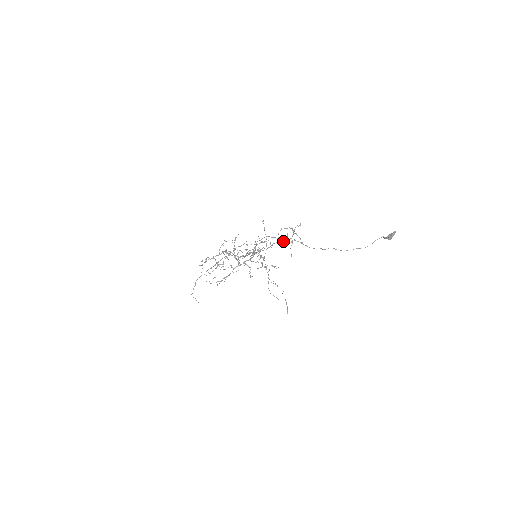
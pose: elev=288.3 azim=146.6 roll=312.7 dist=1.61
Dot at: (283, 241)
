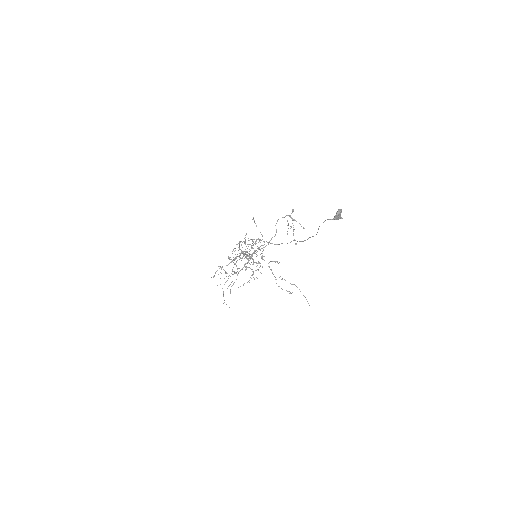
Dot at: occluded
